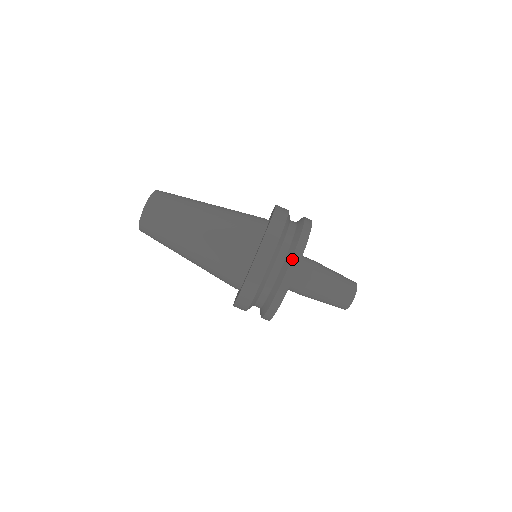
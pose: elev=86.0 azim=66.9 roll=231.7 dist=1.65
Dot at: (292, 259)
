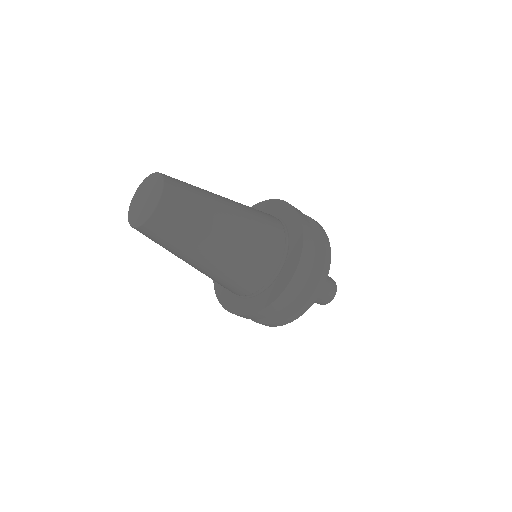
Dot at: (318, 285)
